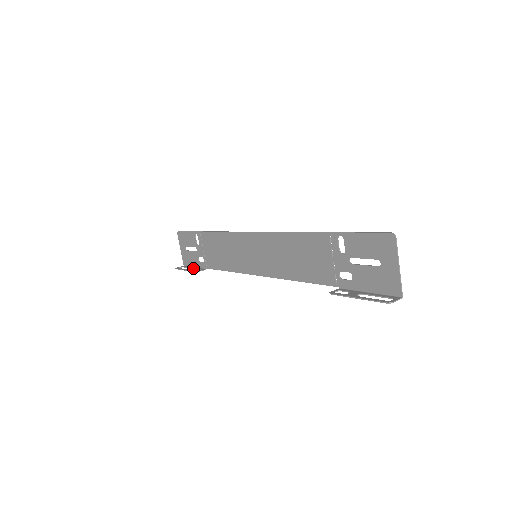
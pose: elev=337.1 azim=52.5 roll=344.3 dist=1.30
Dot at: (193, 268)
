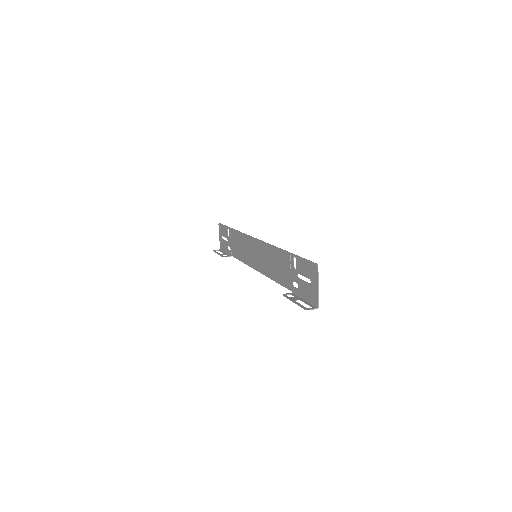
Dot at: (224, 253)
